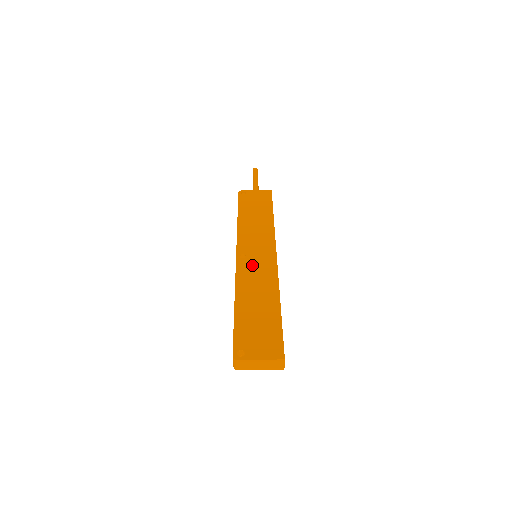
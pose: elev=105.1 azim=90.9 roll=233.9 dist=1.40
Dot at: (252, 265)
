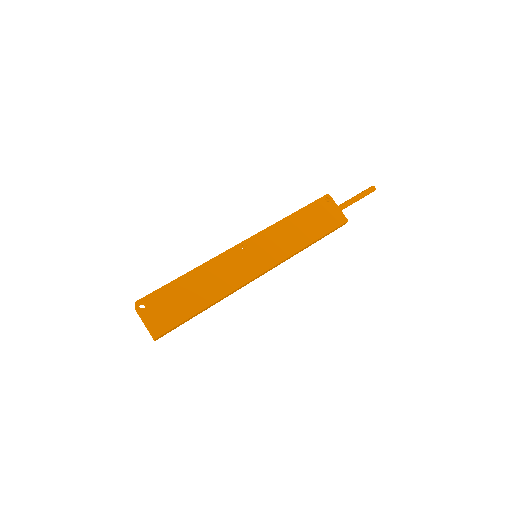
Dot at: (239, 260)
